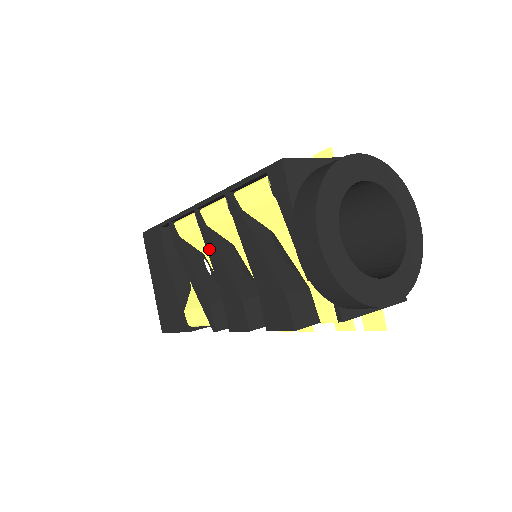
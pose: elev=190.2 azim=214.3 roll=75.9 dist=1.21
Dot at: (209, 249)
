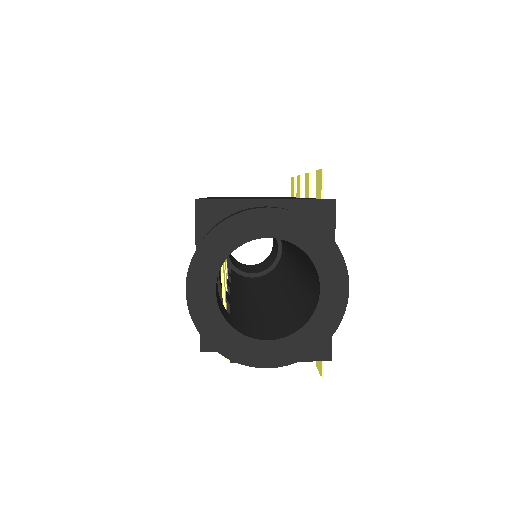
Dot at: occluded
